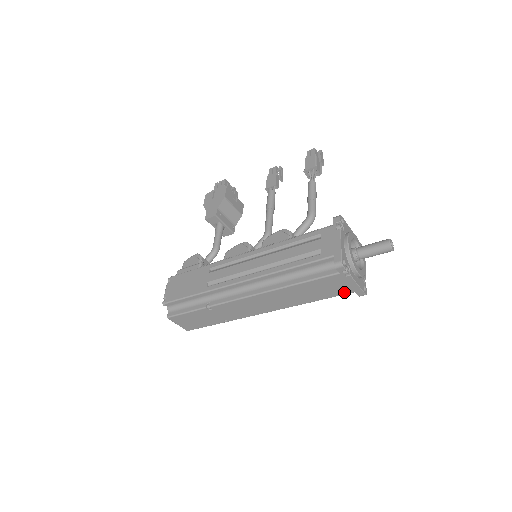
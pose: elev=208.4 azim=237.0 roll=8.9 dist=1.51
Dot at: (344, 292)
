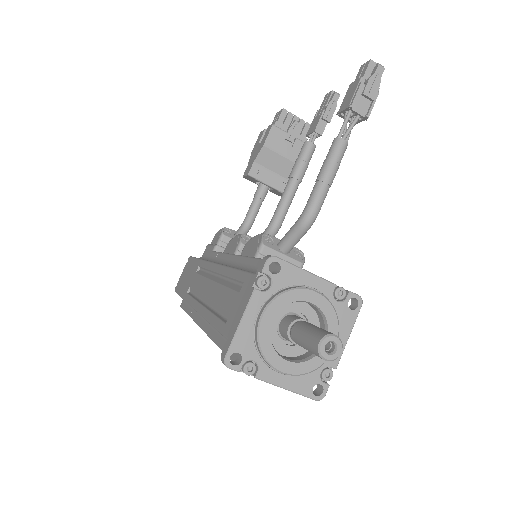
Dot at: occluded
